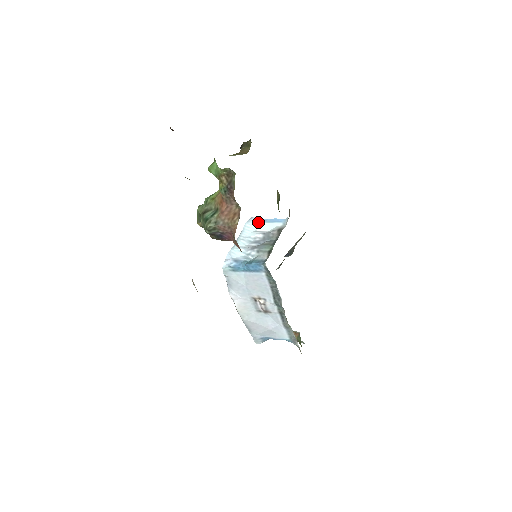
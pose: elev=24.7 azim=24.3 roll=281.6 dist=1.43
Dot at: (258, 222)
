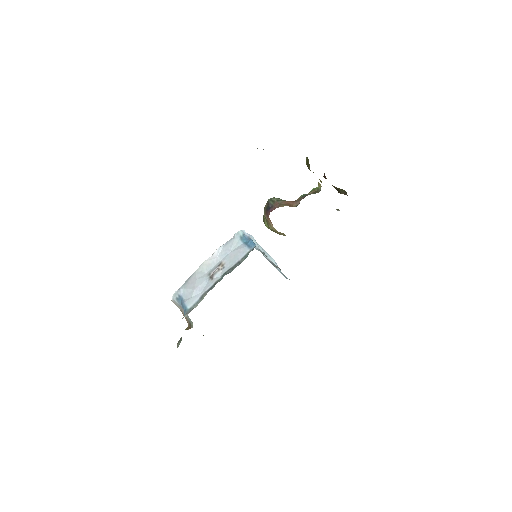
Dot at: (278, 268)
